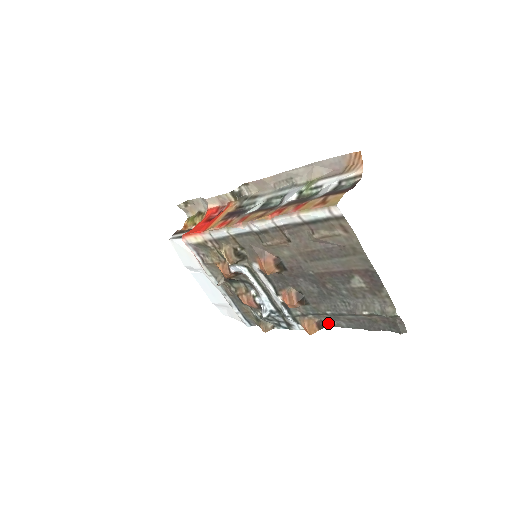
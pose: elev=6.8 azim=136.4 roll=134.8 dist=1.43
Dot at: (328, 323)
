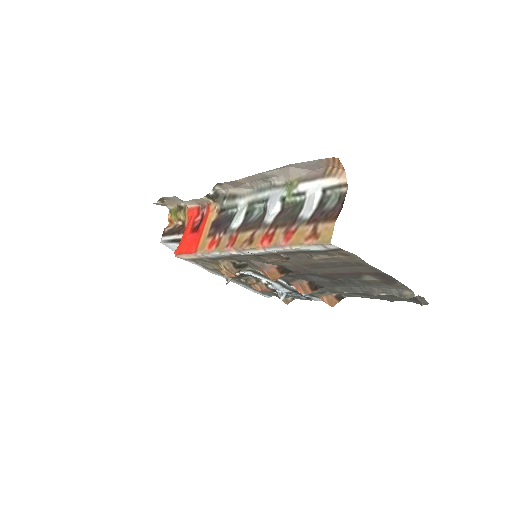
Dot at: (347, 295)
